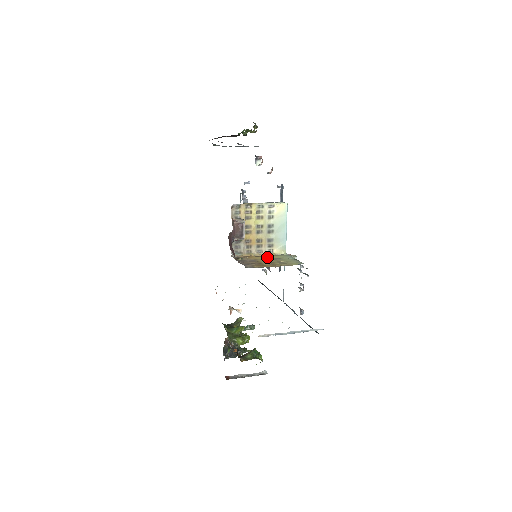
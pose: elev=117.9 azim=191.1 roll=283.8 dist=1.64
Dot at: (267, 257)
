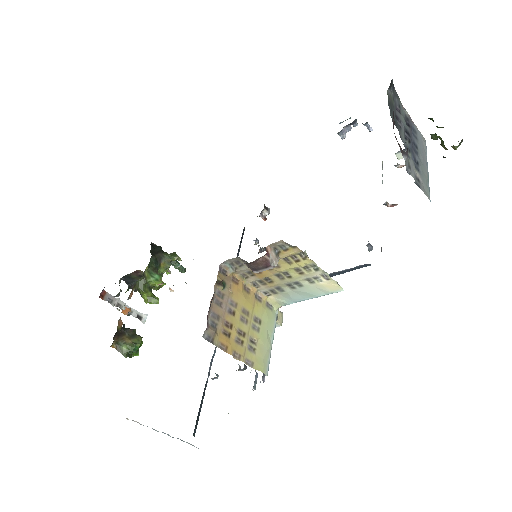
Dot at: (252, 306)
